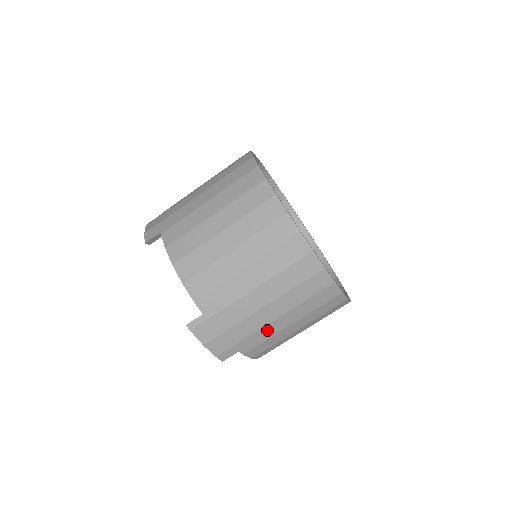
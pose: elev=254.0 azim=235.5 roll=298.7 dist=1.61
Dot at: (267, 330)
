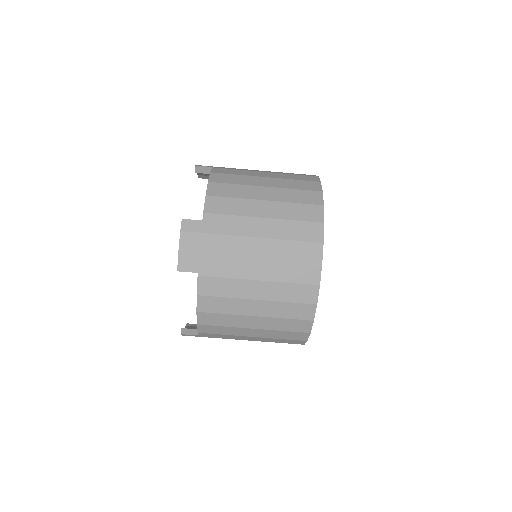
Dot at: occluded
